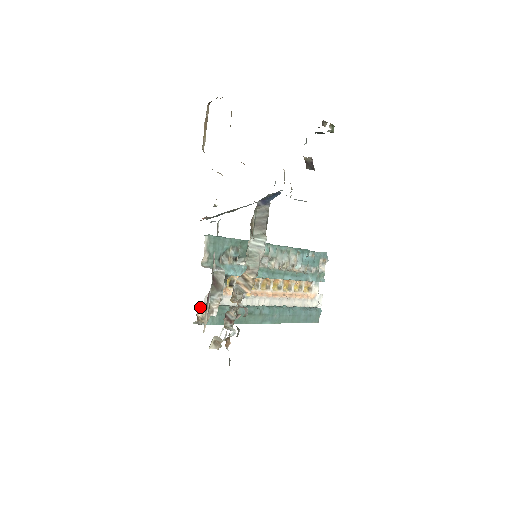
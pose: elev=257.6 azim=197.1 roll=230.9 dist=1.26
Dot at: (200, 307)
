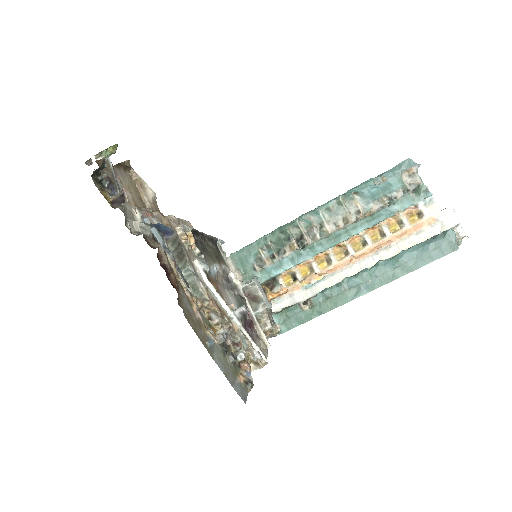
Dot at: occluded
